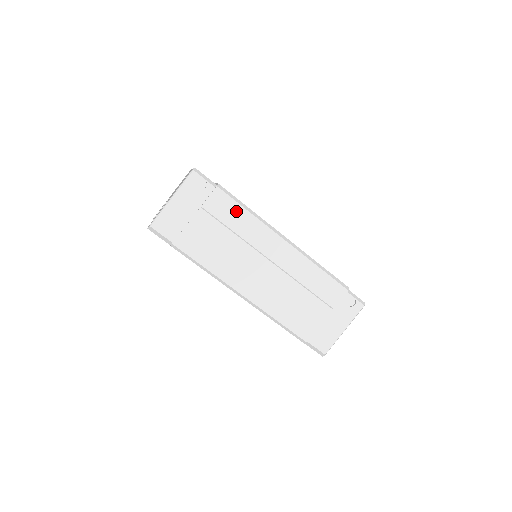
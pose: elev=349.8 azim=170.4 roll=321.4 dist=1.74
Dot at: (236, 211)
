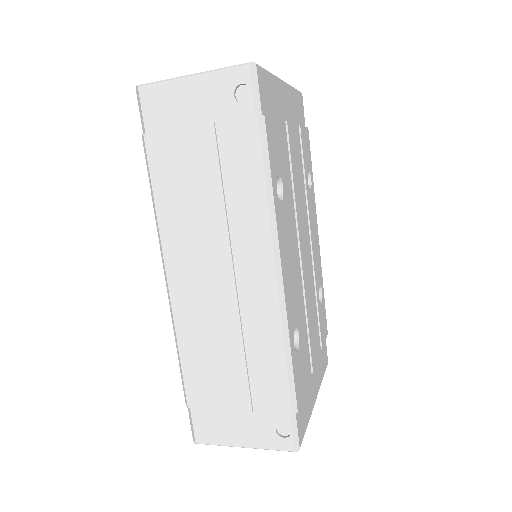
Dot at: (251, 173)
